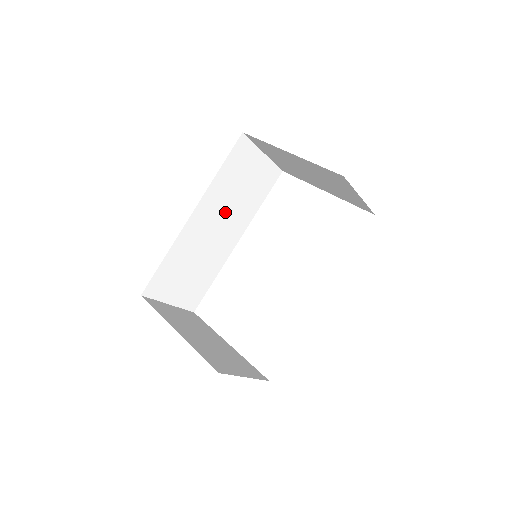
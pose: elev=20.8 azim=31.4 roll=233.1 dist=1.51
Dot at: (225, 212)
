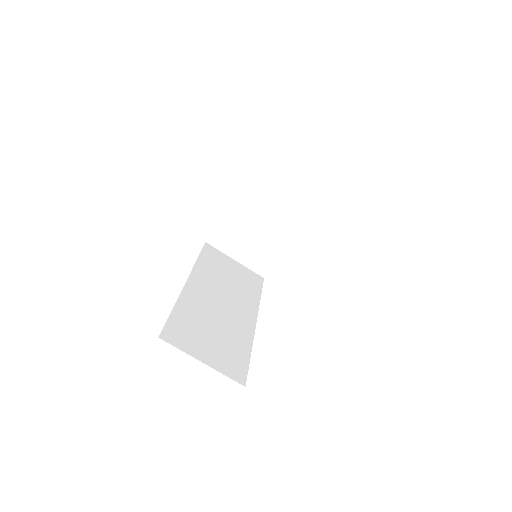
Dot at: (223, 291)
